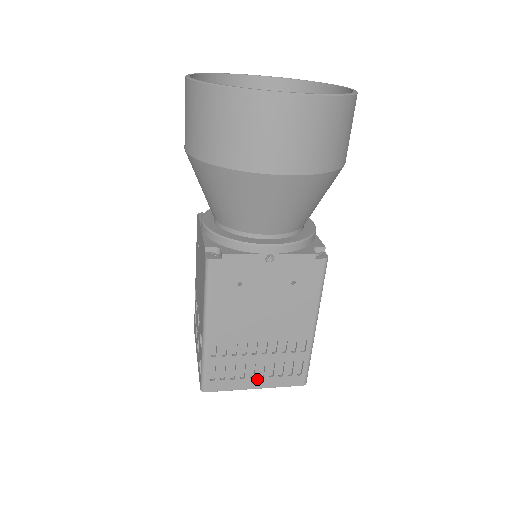
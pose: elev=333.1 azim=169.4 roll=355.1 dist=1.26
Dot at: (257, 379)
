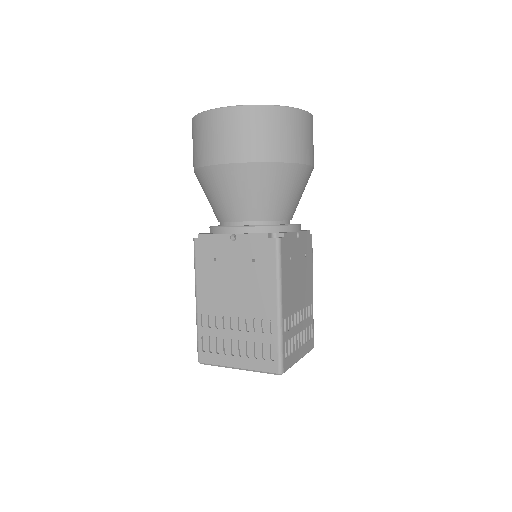
Dot at: (300, 349)
